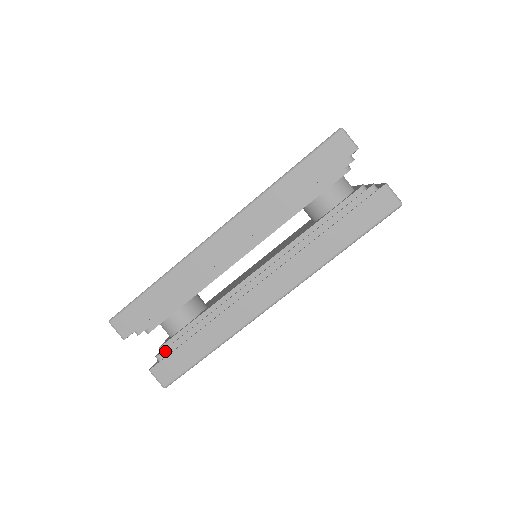
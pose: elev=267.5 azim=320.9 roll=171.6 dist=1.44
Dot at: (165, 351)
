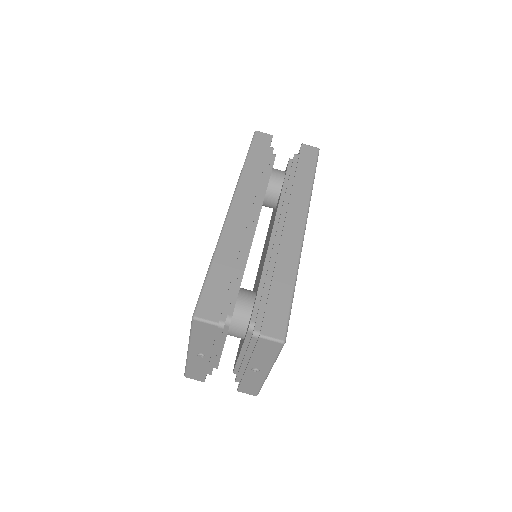
Dot at: (257, 321)
